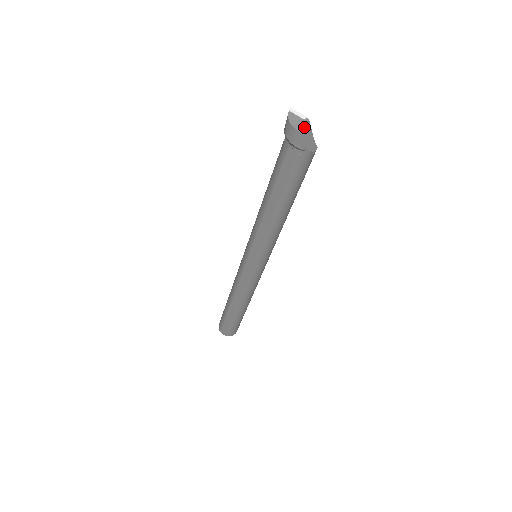
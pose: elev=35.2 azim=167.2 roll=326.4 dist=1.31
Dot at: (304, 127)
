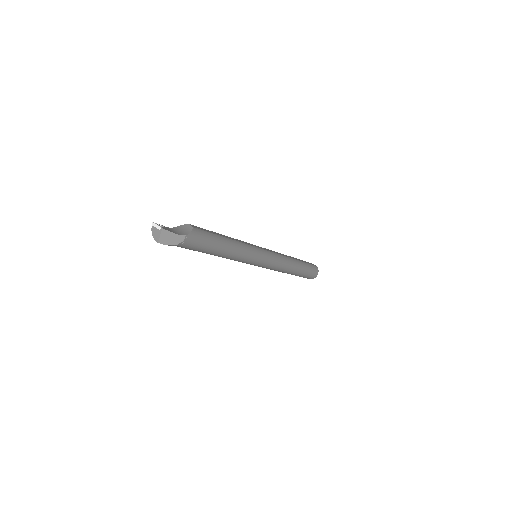
Dot at: (161, 236)
